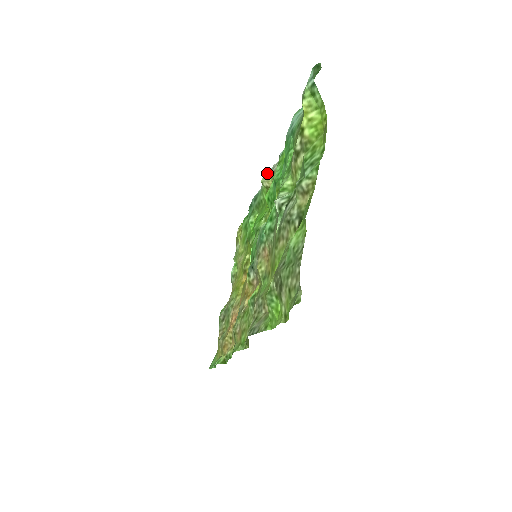
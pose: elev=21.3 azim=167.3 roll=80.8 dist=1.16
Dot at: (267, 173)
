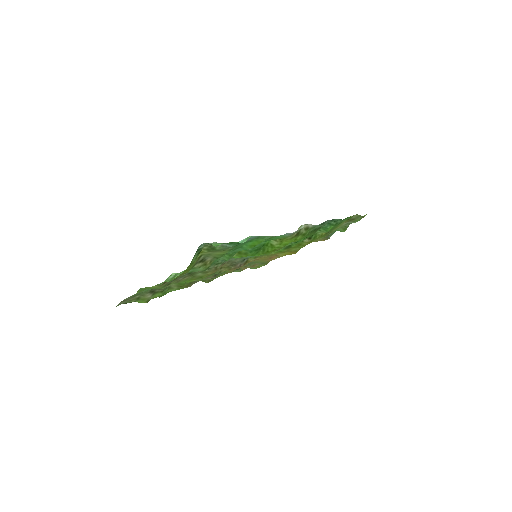
Dot at: (302, 227)
